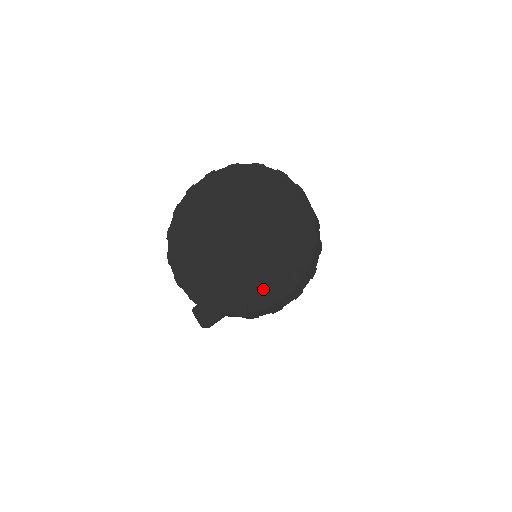
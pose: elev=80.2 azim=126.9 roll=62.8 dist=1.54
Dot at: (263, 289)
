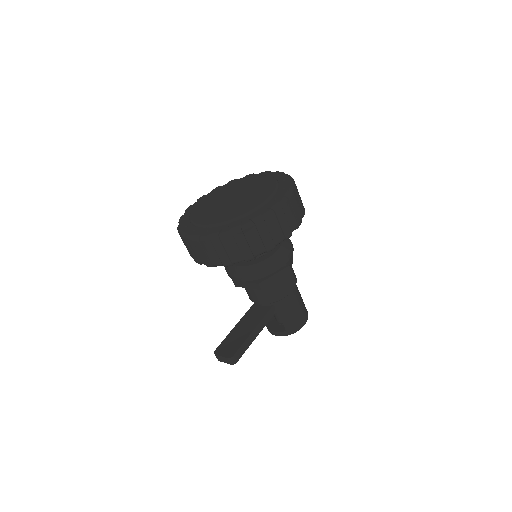
Dot at: (268, 203)
